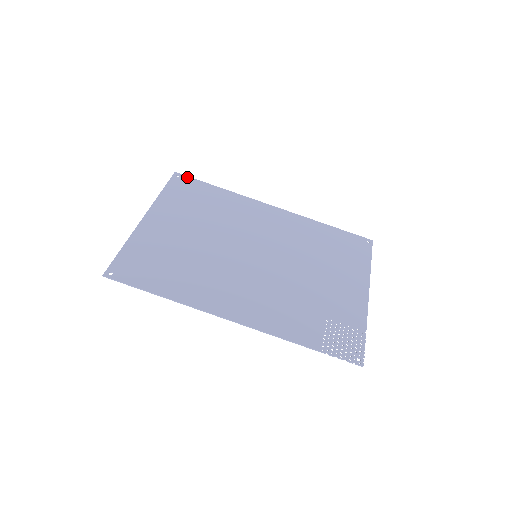
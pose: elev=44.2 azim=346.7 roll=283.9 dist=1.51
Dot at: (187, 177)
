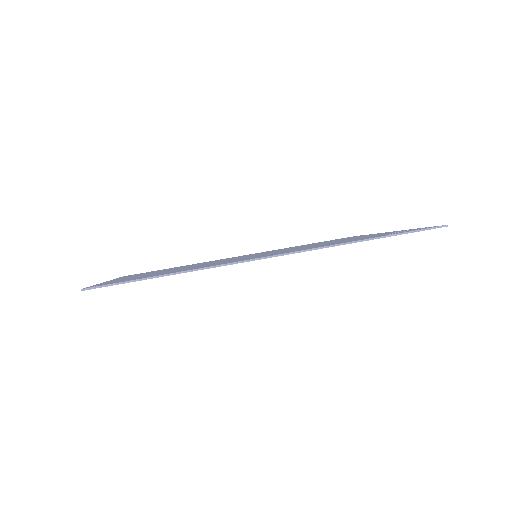
Dot at: occluded
